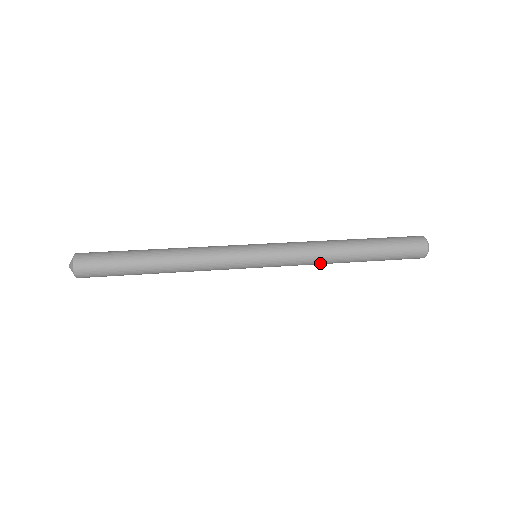
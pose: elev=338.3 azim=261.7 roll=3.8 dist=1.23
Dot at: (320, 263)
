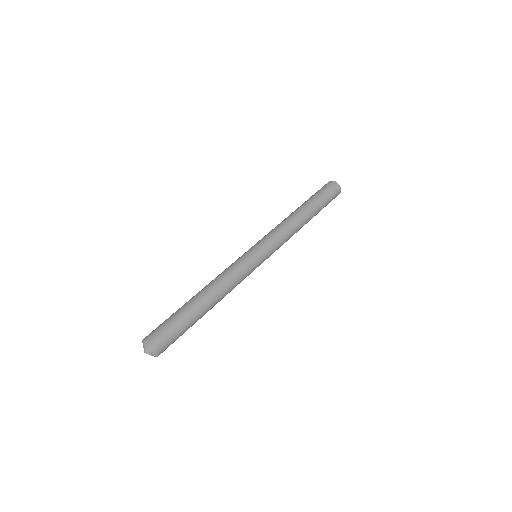
Dot at: occluded
